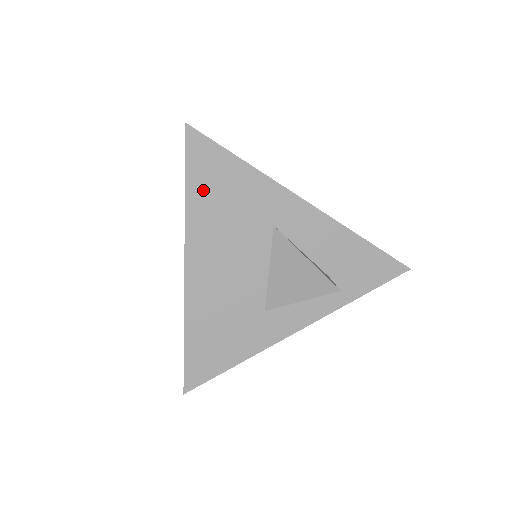
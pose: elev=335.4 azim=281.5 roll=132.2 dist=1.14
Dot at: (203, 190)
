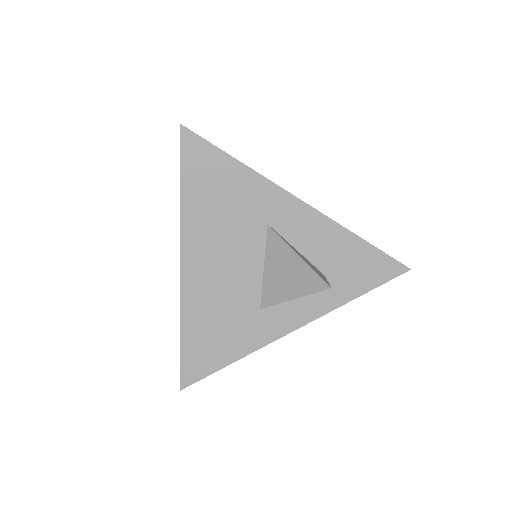
Dot at: (197, 188)
